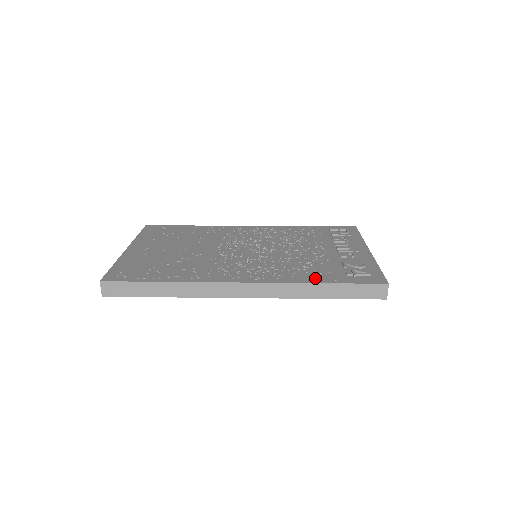
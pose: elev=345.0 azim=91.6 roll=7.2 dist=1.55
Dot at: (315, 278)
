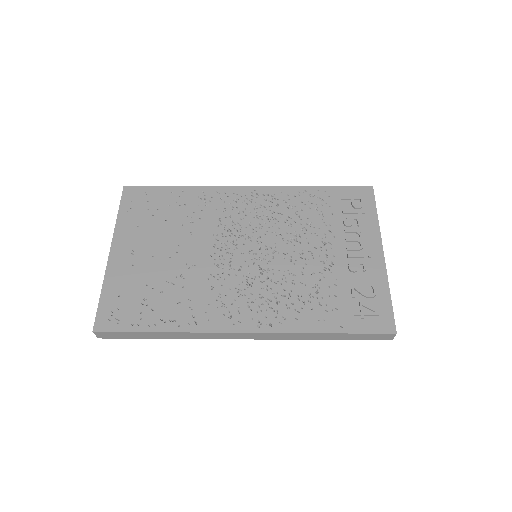
Dot at: (320, 322)
